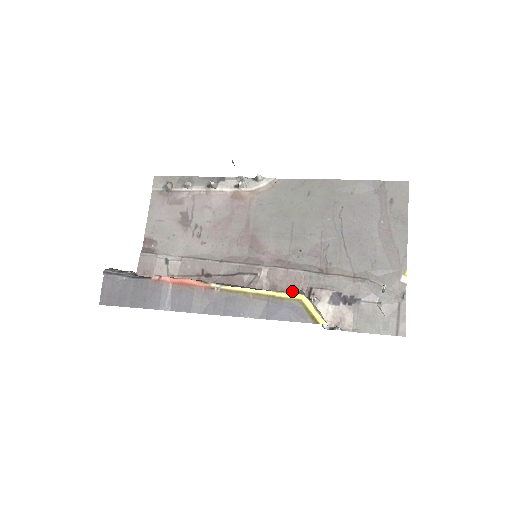
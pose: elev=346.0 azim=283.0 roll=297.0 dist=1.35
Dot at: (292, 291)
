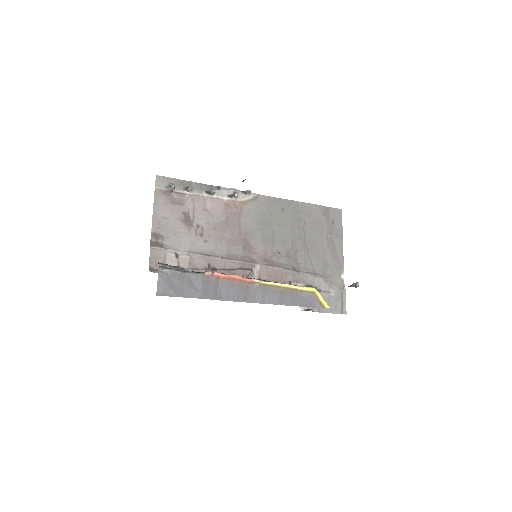
Dot at: occluded
